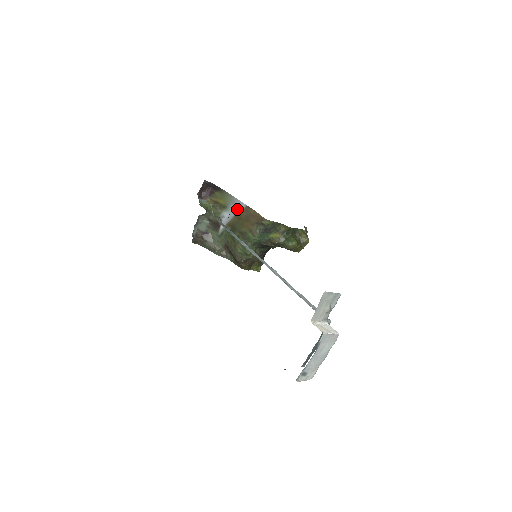
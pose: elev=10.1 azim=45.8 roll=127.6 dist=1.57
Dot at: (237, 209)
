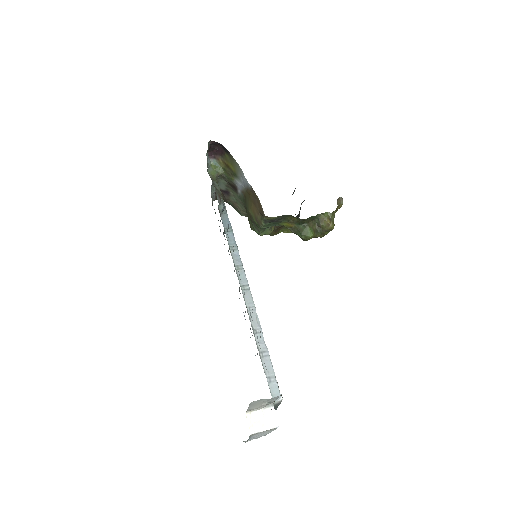
Dot at: (245, 184)
